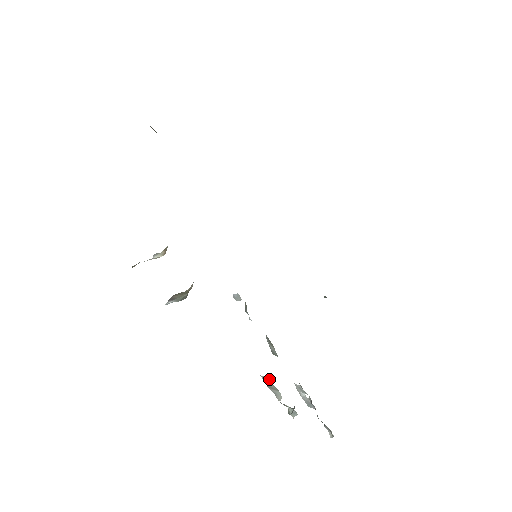
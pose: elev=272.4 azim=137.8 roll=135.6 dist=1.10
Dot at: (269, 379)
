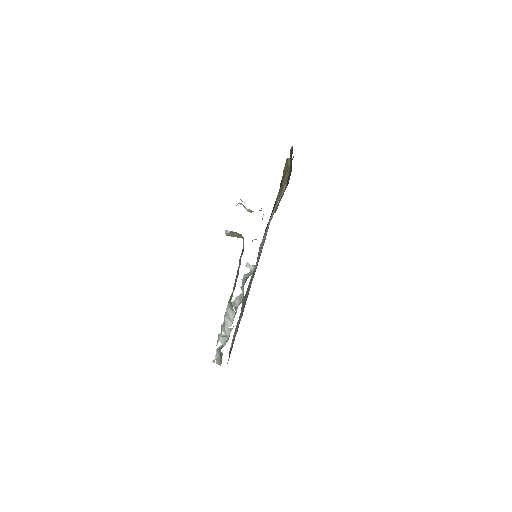
Dot at: (234, 314)
